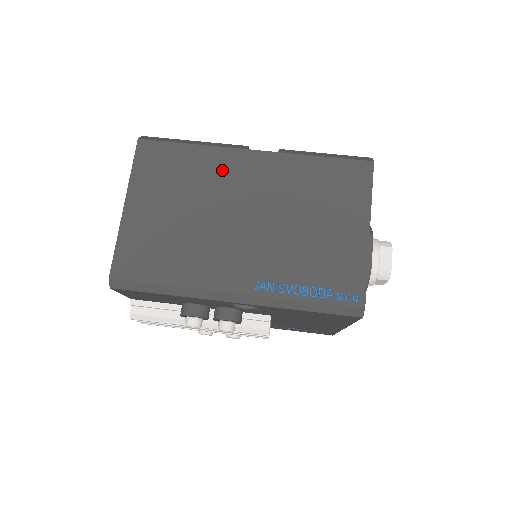
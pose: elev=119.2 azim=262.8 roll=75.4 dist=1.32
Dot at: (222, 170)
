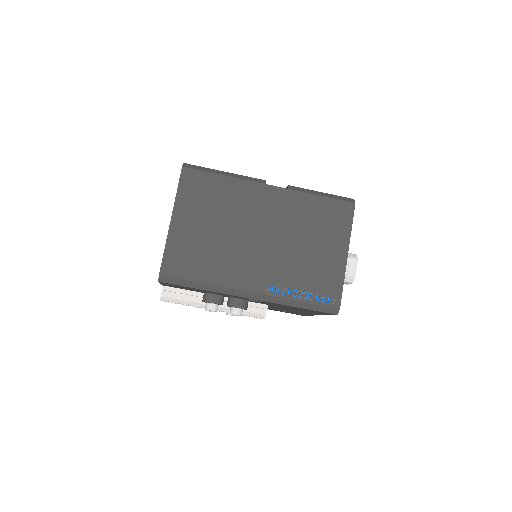
Dot at: (246, 199)
